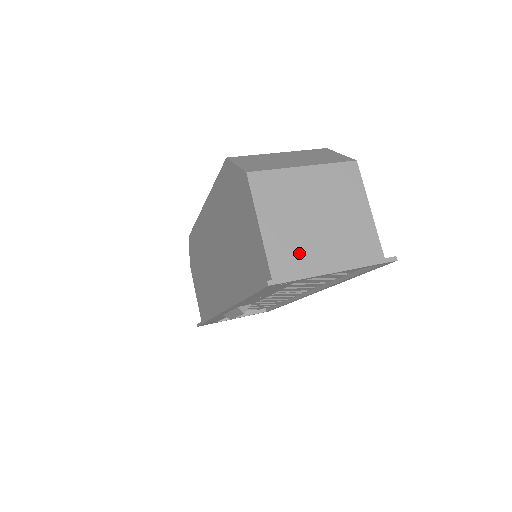
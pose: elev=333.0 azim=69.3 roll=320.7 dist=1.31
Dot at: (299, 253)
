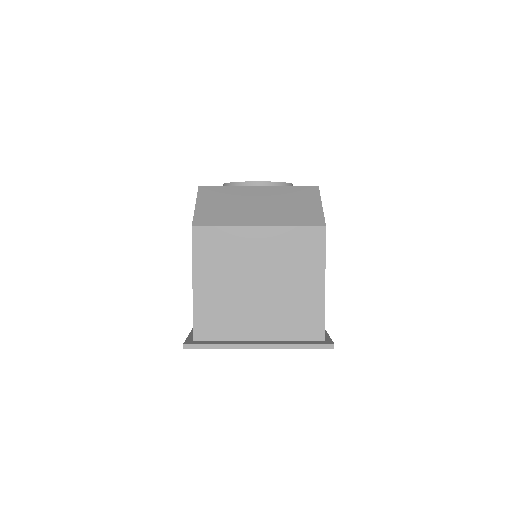
Dot at: (228, 319)
